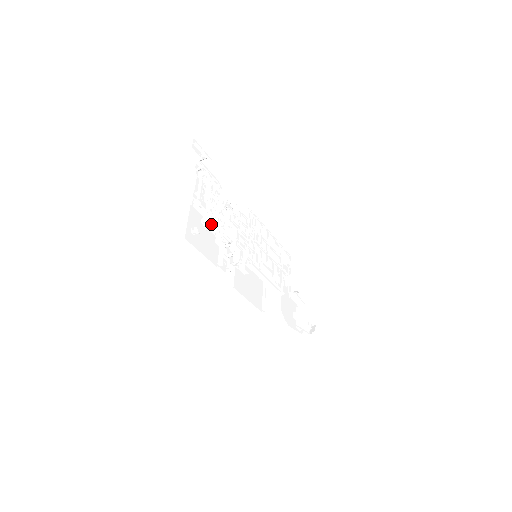
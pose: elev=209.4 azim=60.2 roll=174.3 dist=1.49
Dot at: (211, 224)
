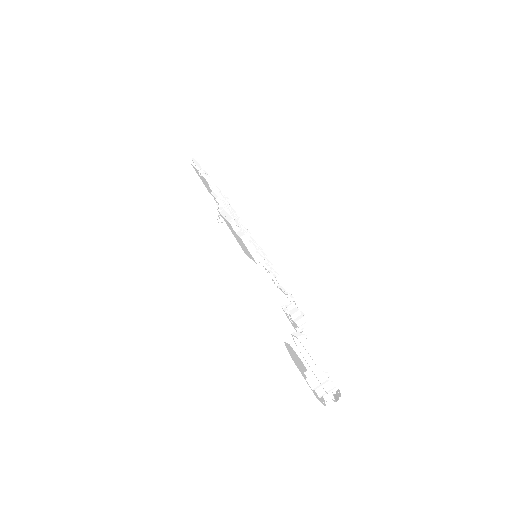
Dot at: (216, 192)
